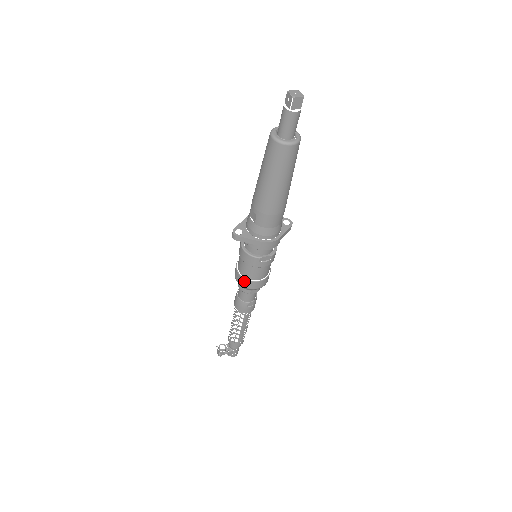
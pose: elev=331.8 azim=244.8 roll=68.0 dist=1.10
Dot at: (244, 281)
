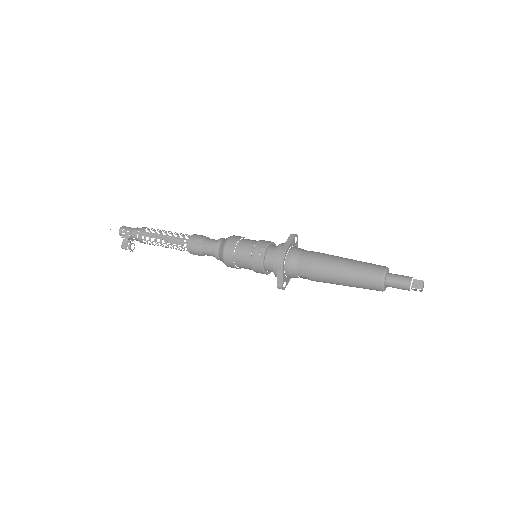
Dot at: occluded
